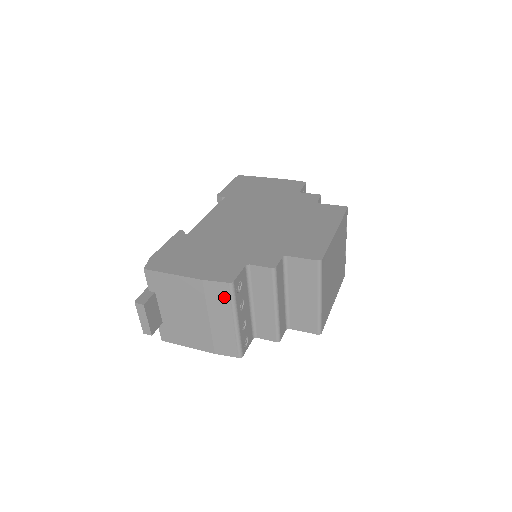
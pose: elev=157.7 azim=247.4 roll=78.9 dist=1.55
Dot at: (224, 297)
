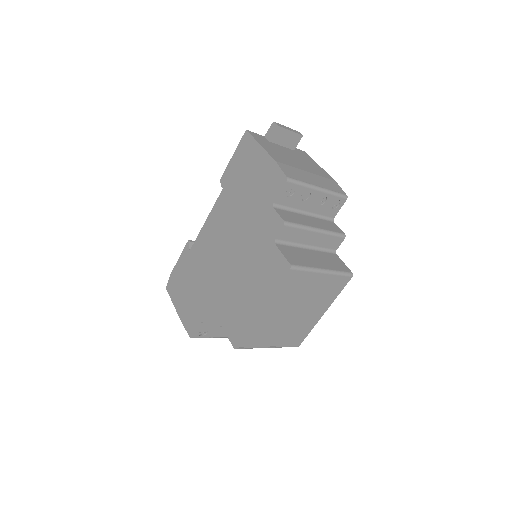
Dot at: occluded
